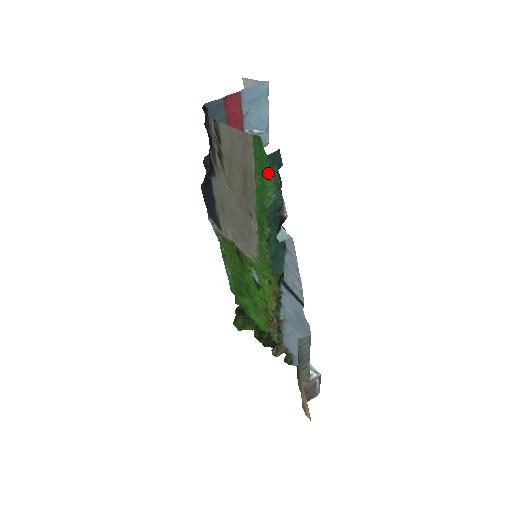
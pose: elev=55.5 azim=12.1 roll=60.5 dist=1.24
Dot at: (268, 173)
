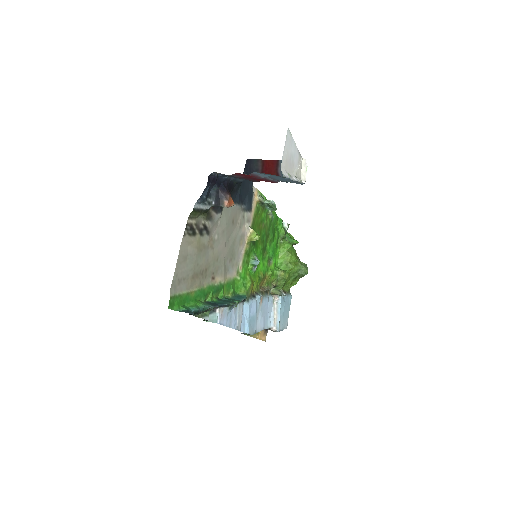
Dot at: (189, 306)
